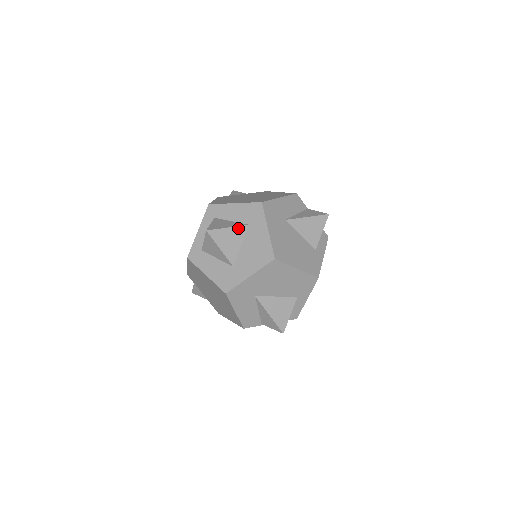
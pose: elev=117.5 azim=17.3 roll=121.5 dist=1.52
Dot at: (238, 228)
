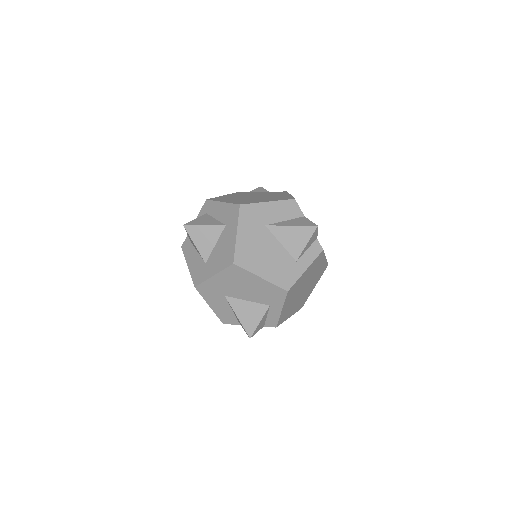
Dot at: (214, 227)
